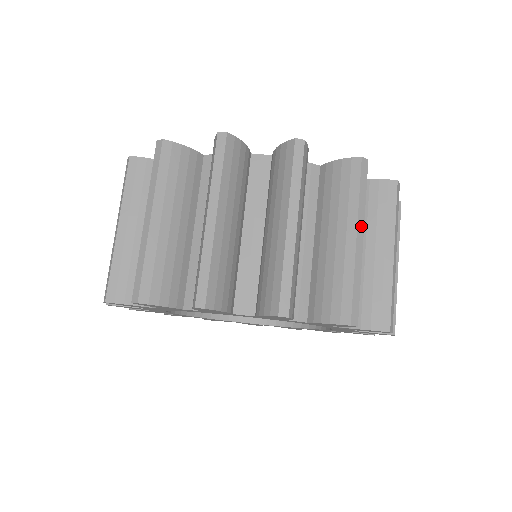
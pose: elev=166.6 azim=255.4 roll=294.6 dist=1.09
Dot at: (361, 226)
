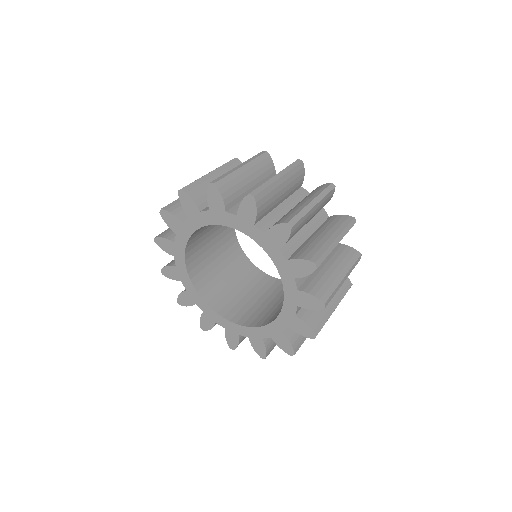
Dot at: (282, 174)
